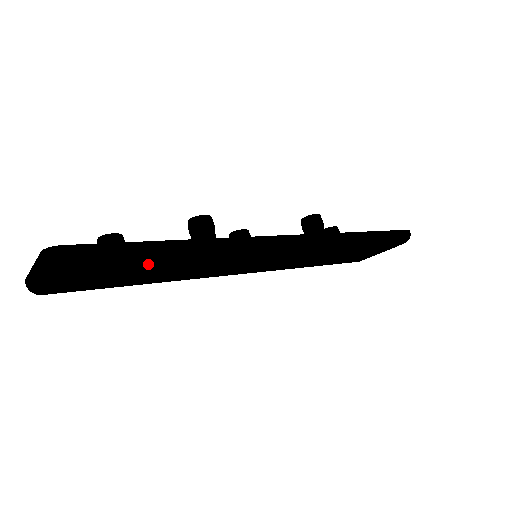
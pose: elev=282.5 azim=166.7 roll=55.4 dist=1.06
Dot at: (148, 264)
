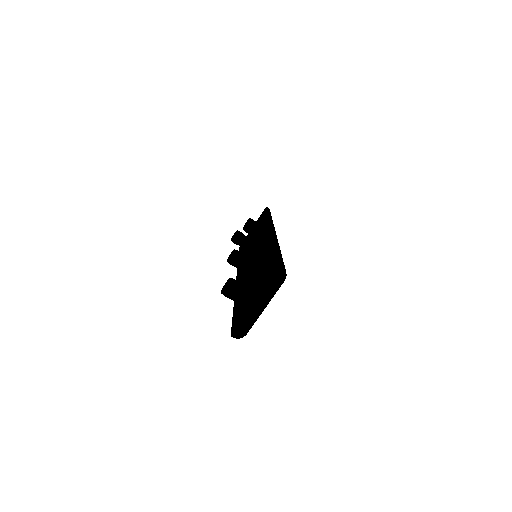
Dot at: occluded
